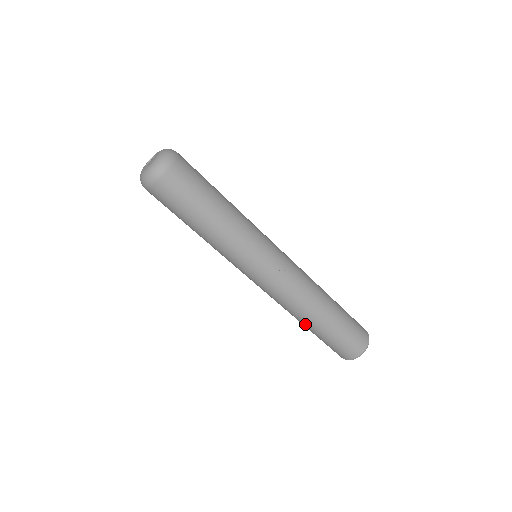
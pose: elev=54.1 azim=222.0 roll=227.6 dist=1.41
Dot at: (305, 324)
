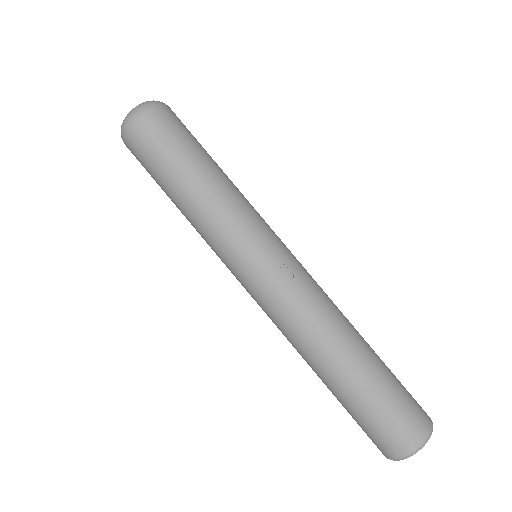
Dot at: (318, 375)
